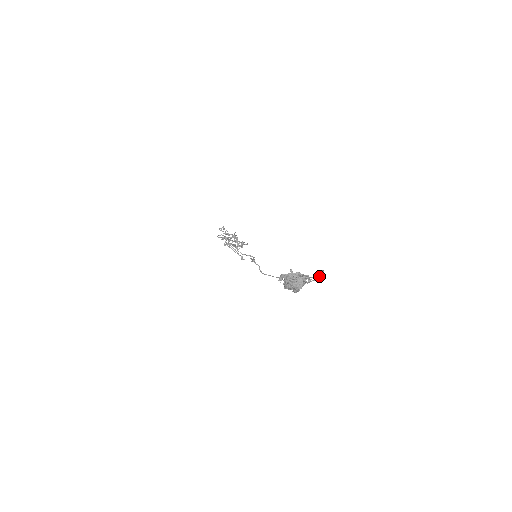
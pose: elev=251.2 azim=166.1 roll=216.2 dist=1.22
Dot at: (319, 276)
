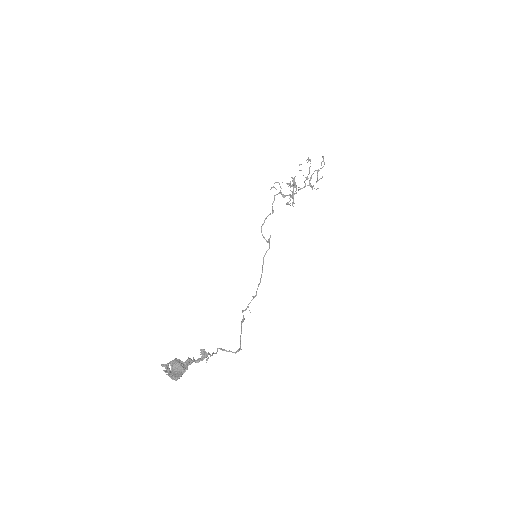
Dot at: (240, 344)
